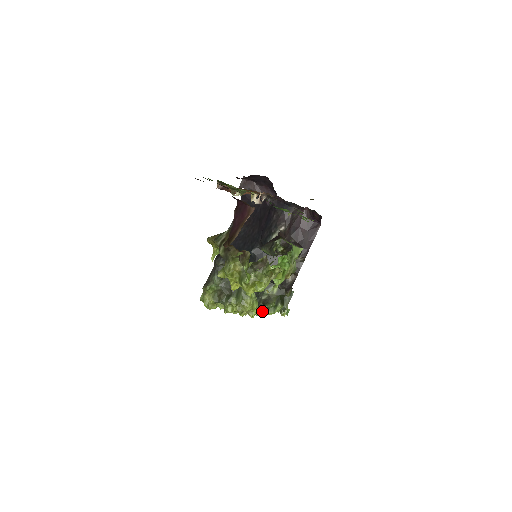
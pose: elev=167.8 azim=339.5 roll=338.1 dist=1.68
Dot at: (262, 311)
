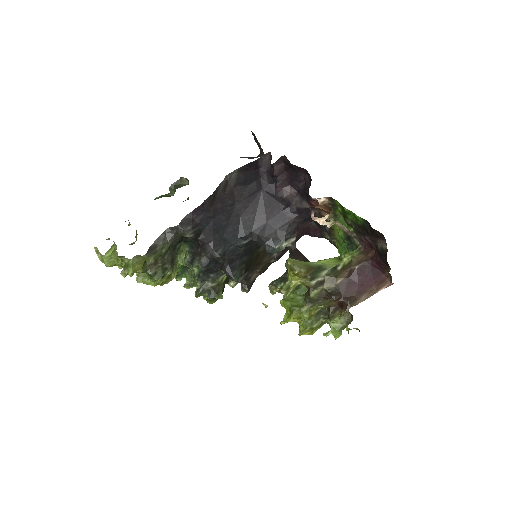
Dot at: occluded
